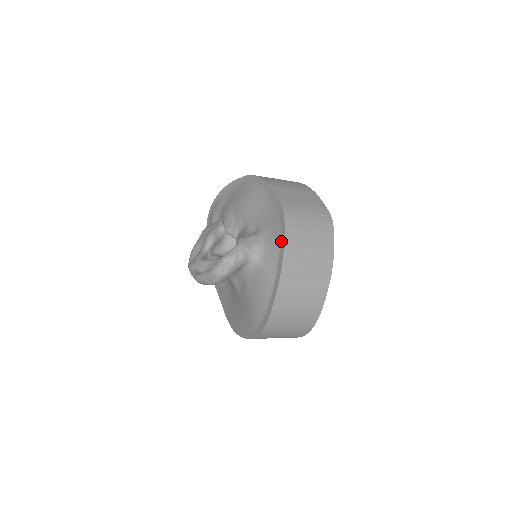
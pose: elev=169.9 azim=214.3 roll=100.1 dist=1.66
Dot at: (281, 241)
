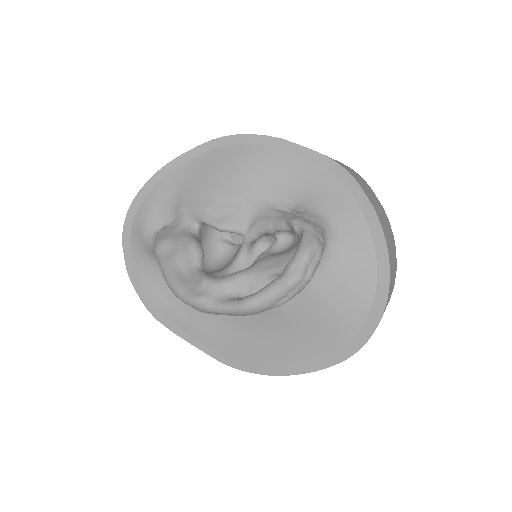
Dot at: (361, 203)
